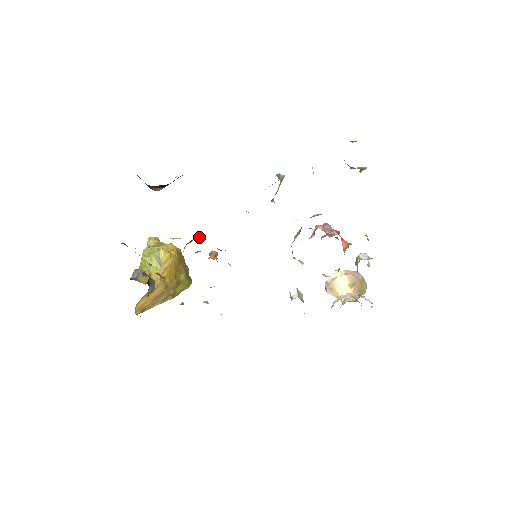
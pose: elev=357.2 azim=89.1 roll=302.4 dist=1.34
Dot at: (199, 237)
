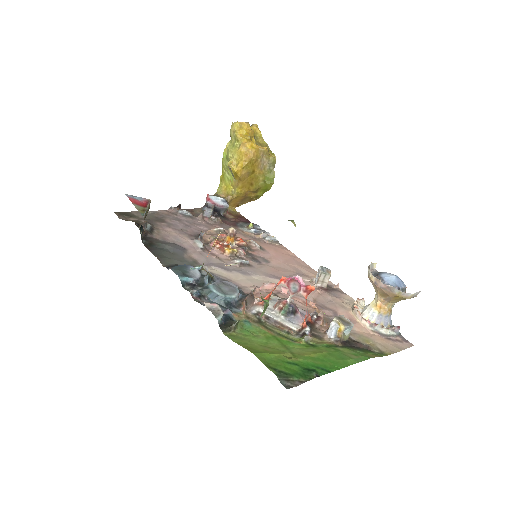
Dot at: (199, 239)
